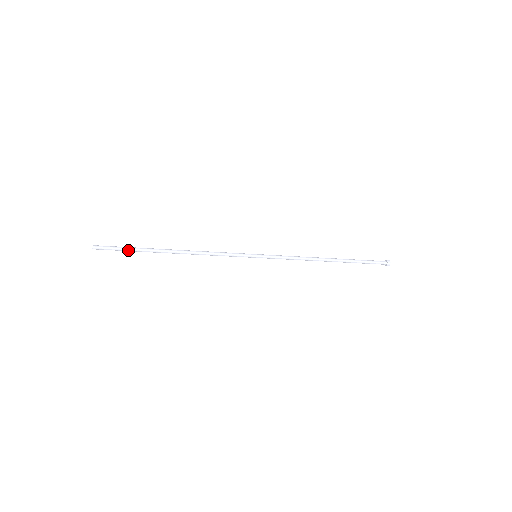
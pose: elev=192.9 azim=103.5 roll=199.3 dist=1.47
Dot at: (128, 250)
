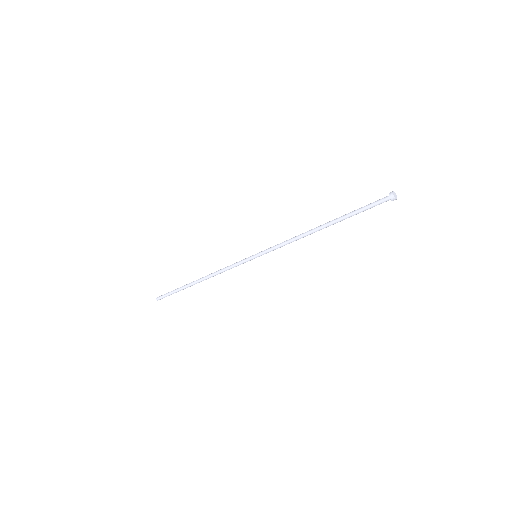
Dot at: occluded
